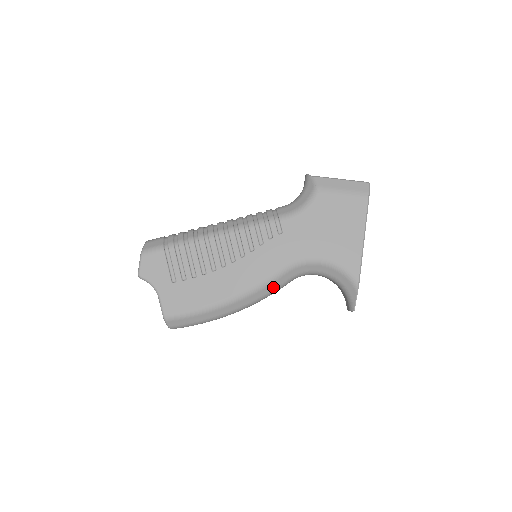
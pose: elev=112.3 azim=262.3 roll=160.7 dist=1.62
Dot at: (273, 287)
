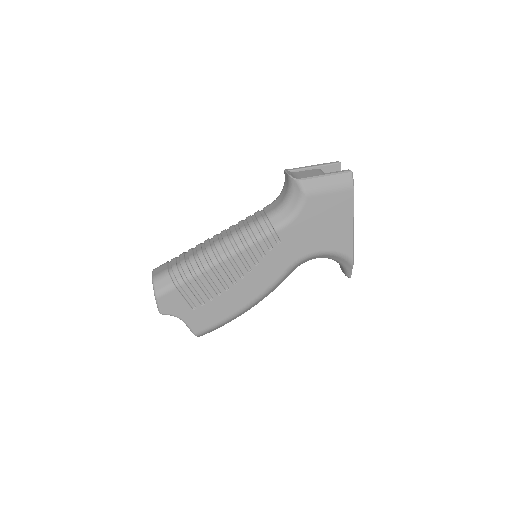
Dot at: occluded
